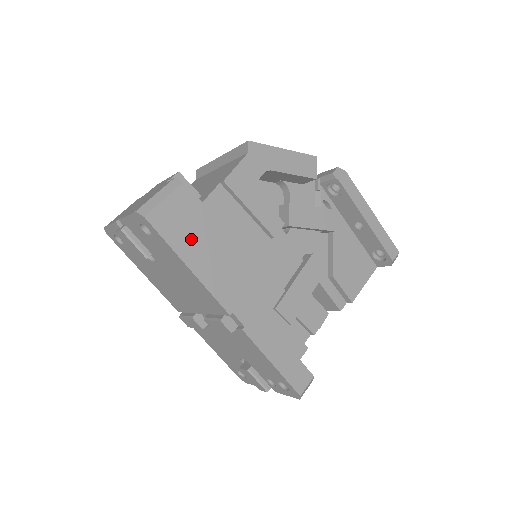
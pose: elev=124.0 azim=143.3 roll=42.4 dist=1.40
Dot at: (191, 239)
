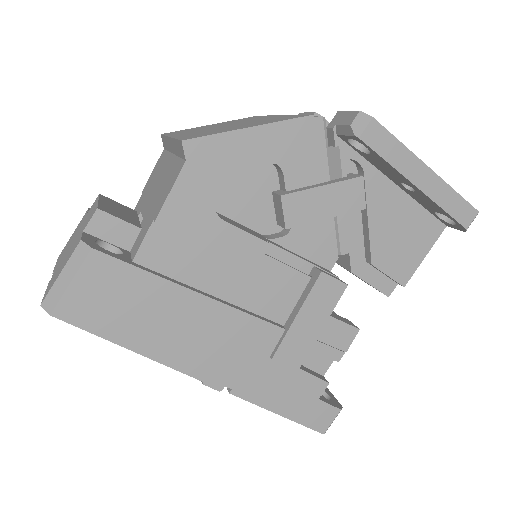
Dot at: (127, 317)
